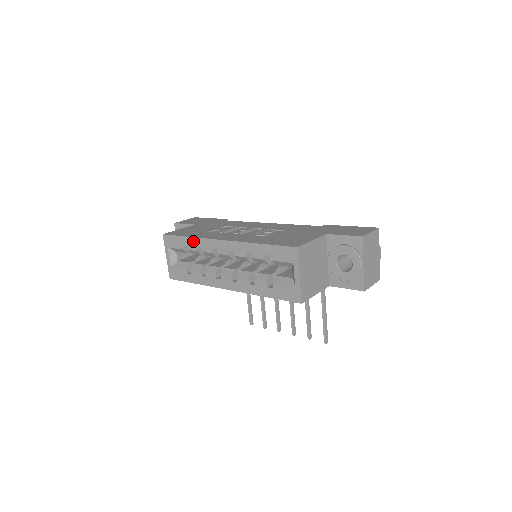
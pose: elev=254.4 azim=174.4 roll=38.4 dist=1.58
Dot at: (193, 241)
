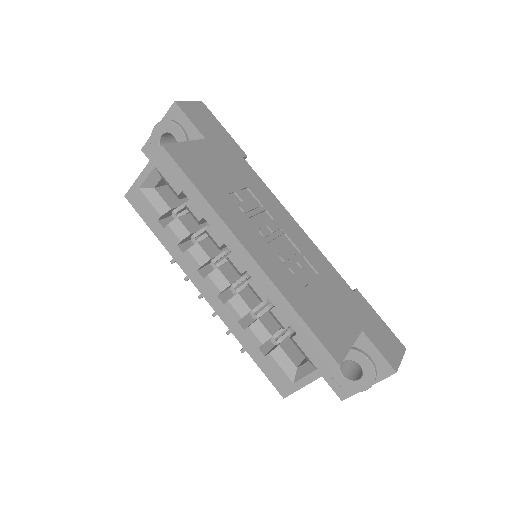
Dot at: (204, 206)
